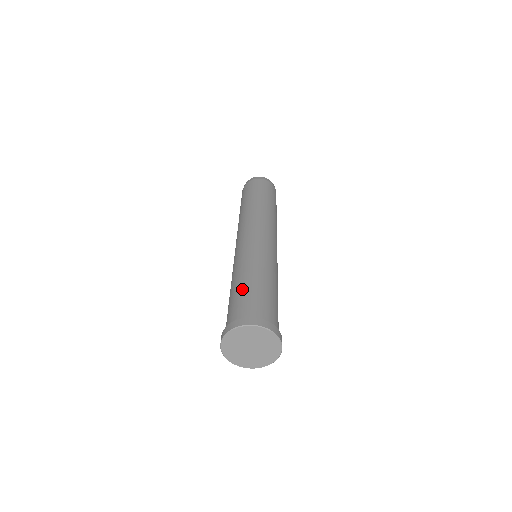
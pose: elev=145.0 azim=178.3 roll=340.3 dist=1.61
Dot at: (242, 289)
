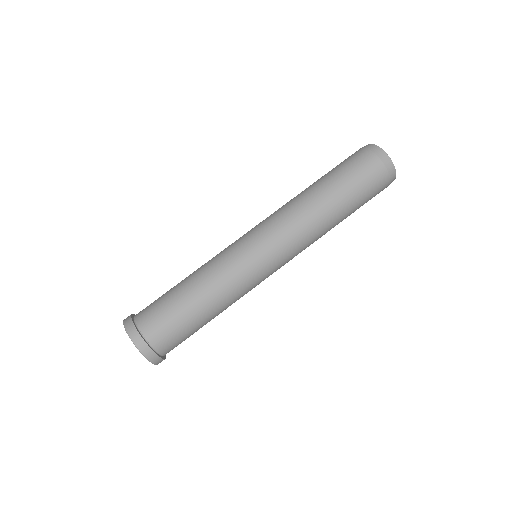
Dot at: (184, 311)
